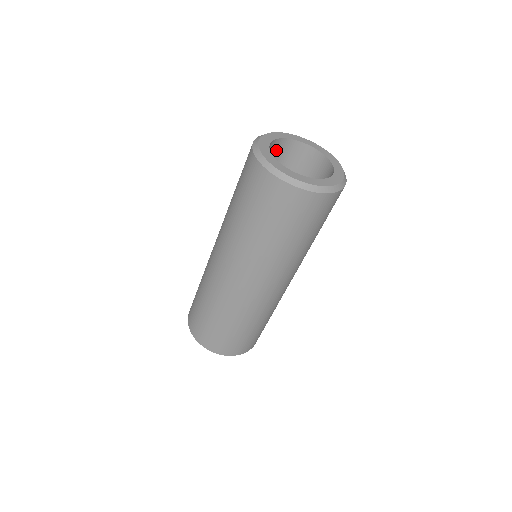
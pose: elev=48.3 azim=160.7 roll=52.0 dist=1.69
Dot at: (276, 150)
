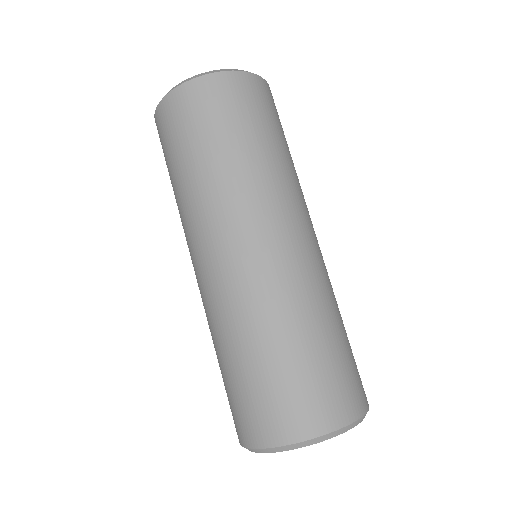
Dot at: occluded
